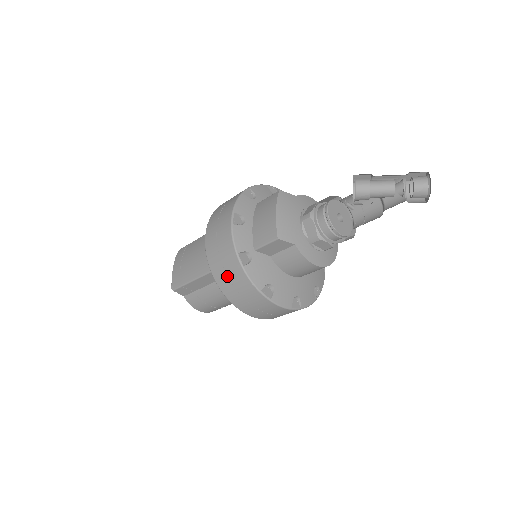
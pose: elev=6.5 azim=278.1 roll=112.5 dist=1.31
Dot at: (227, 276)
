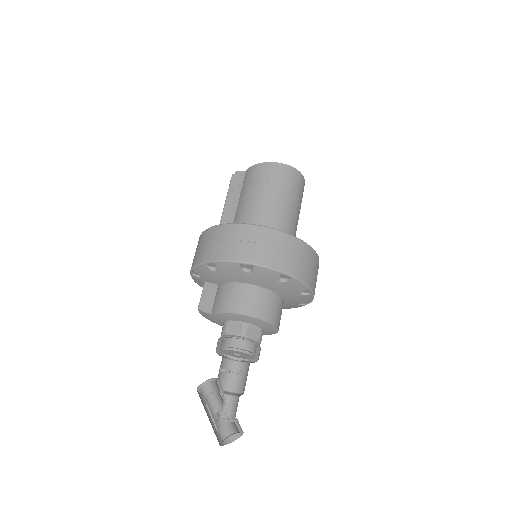
Dot at: occluded
